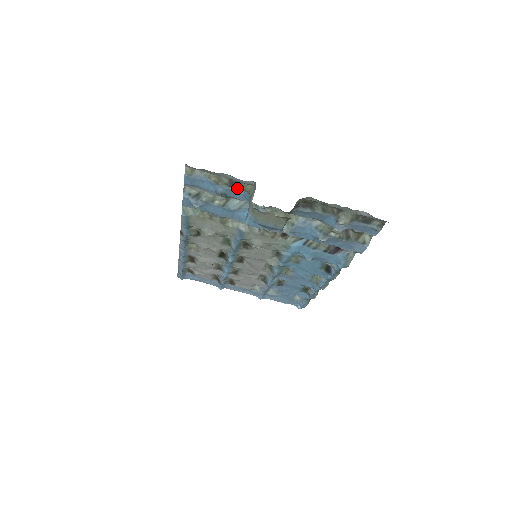
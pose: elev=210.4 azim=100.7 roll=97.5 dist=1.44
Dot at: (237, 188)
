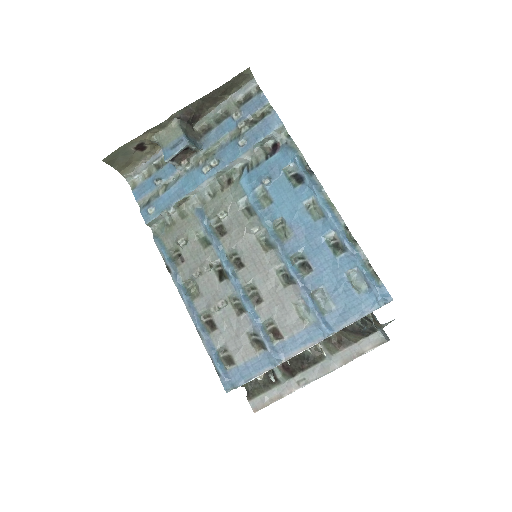
Dot at: (163, 167)
